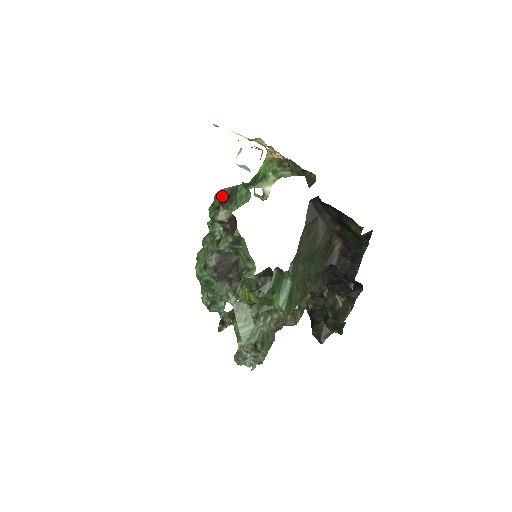
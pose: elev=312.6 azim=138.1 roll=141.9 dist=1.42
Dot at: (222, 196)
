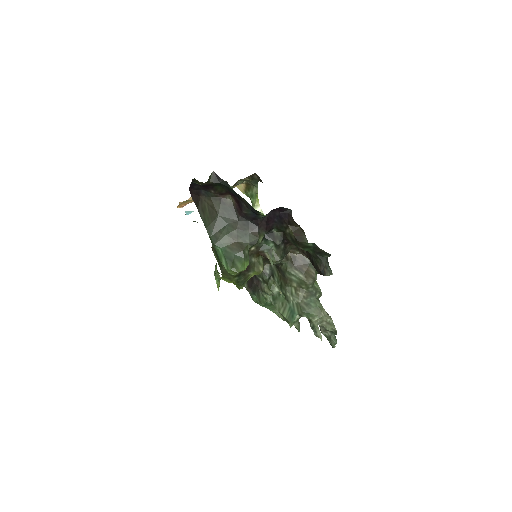
Dot at: occluded
